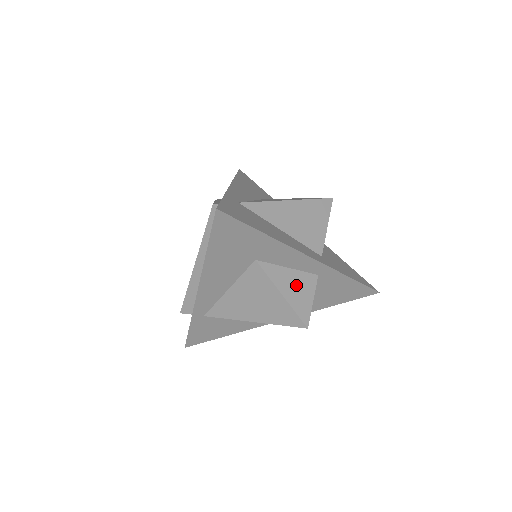
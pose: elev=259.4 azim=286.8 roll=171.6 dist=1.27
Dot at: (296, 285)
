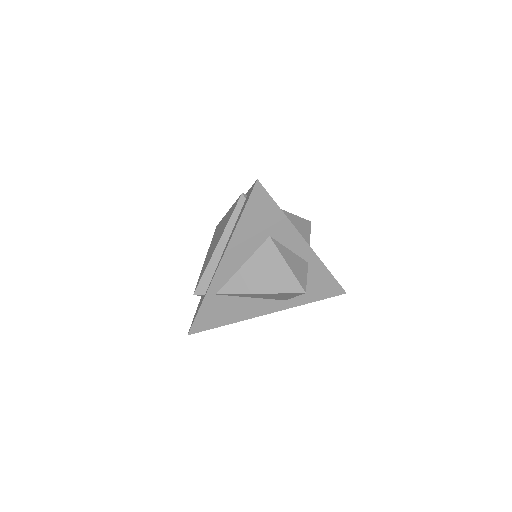
Dot at: (295, 263)
